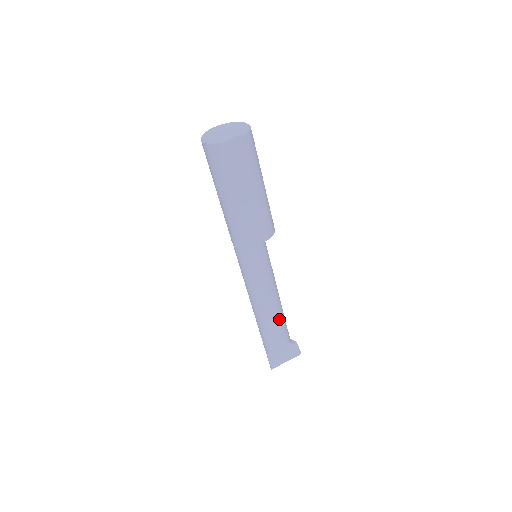
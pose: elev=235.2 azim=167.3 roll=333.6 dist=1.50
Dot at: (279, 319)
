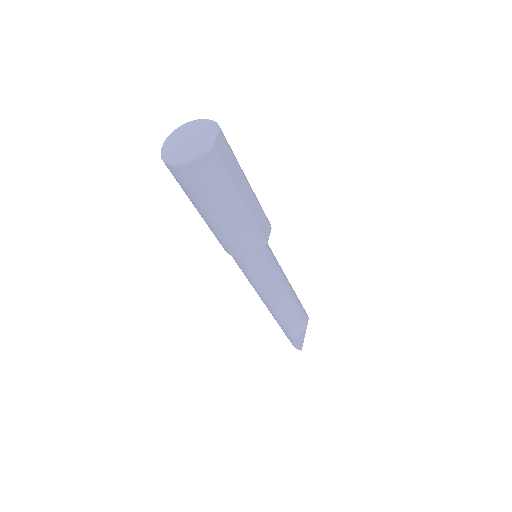
Dot at: (297, 299)
